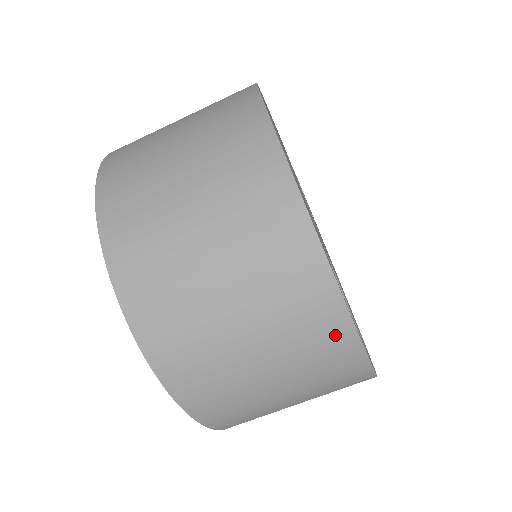
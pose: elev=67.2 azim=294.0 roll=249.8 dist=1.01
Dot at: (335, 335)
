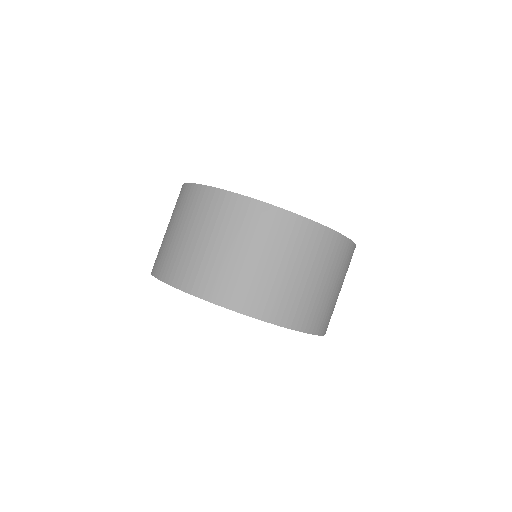
Dot at: (349, 251)
